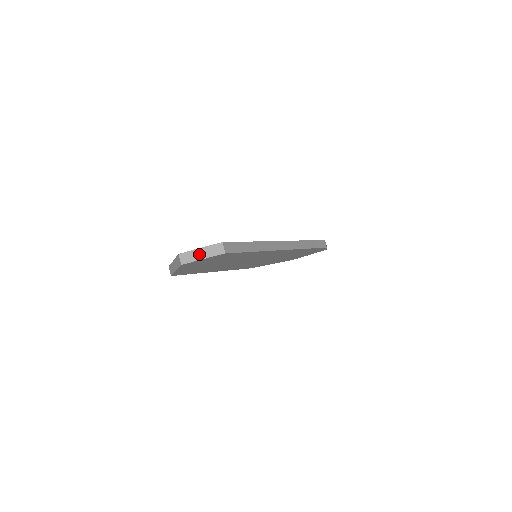
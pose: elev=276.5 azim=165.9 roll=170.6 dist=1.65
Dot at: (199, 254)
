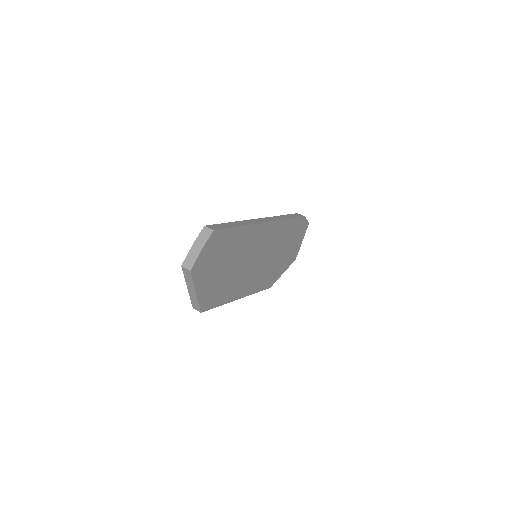
Dot at: (196, 250)
